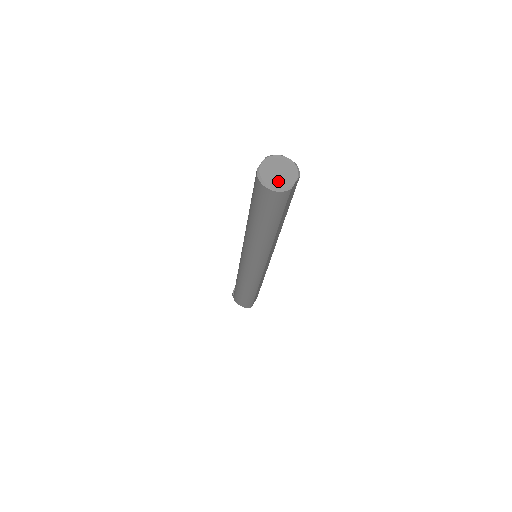
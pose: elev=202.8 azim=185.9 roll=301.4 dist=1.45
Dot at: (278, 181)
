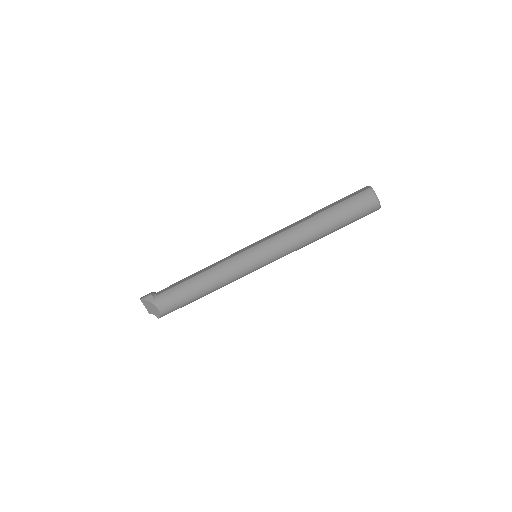
Dot at: occluded
